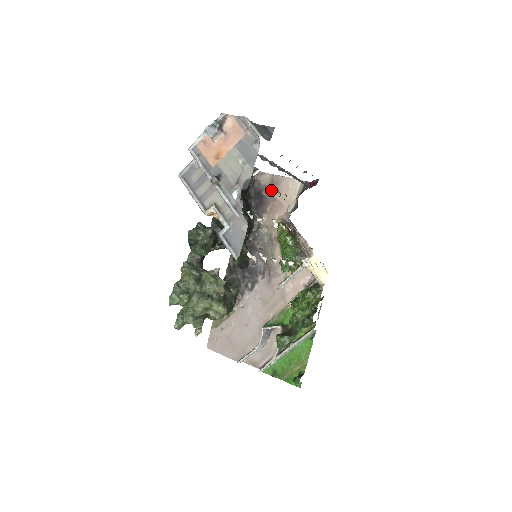
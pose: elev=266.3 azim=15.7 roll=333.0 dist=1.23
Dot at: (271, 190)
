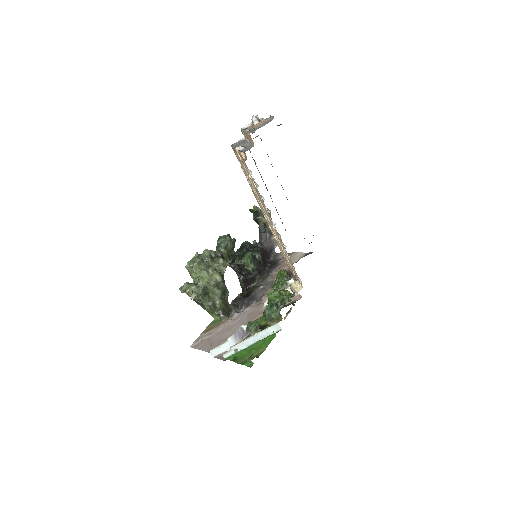
Dot at: occluded
